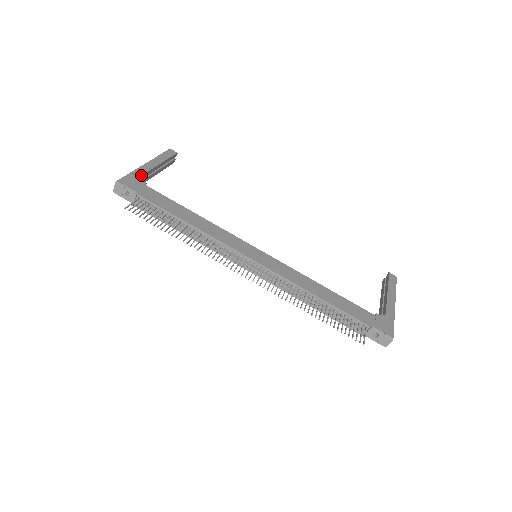
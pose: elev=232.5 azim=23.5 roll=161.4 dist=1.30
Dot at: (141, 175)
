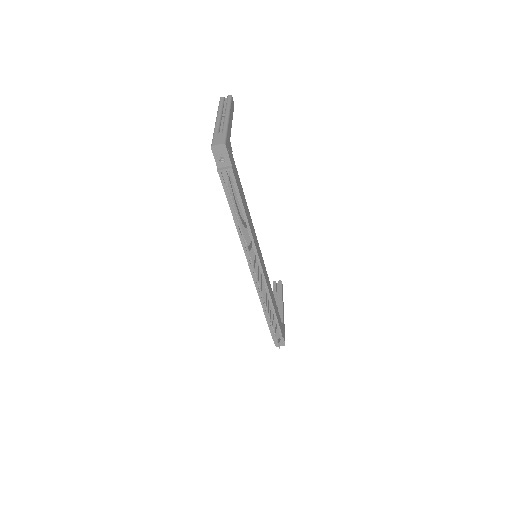
Dot at: occluded
